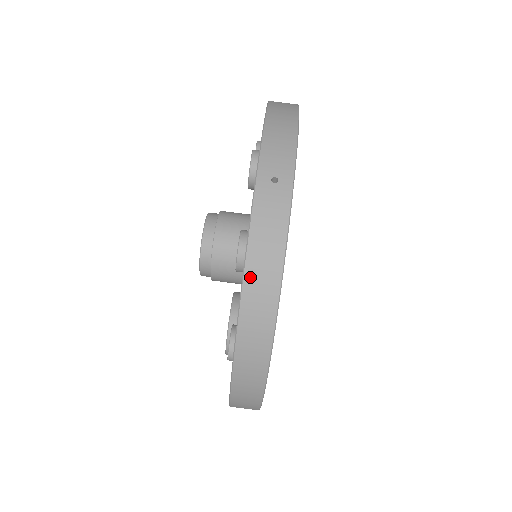
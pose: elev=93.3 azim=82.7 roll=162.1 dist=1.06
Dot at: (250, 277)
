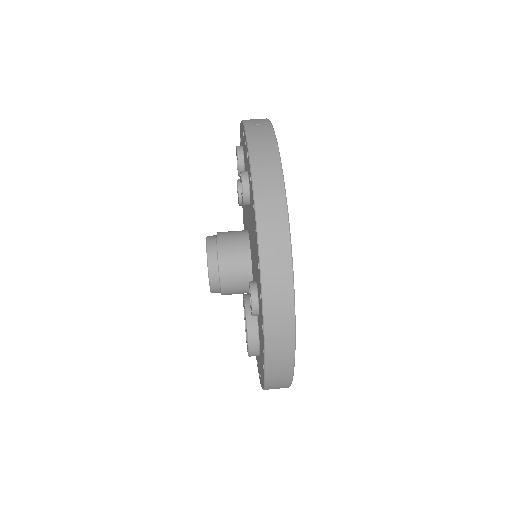
Dot at: (256, 167)
